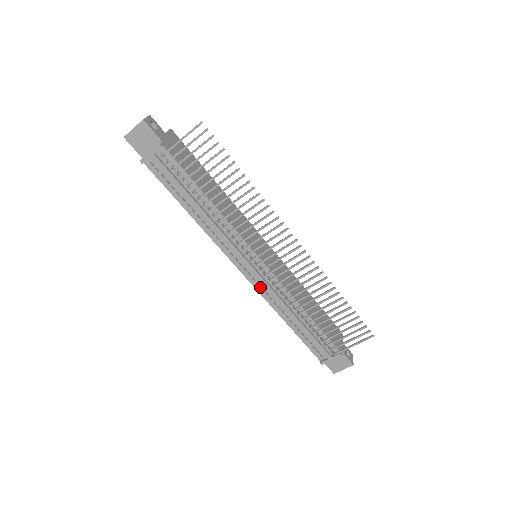
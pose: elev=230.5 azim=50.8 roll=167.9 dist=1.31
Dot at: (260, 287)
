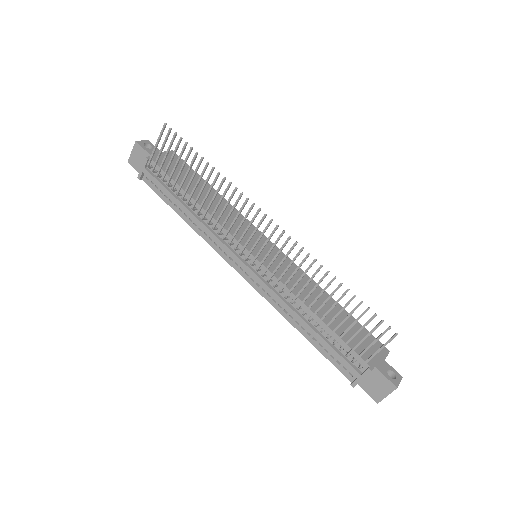
Dot at: (261, 288)
